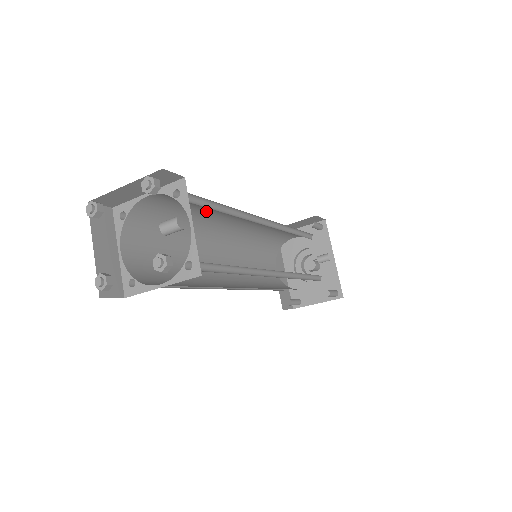
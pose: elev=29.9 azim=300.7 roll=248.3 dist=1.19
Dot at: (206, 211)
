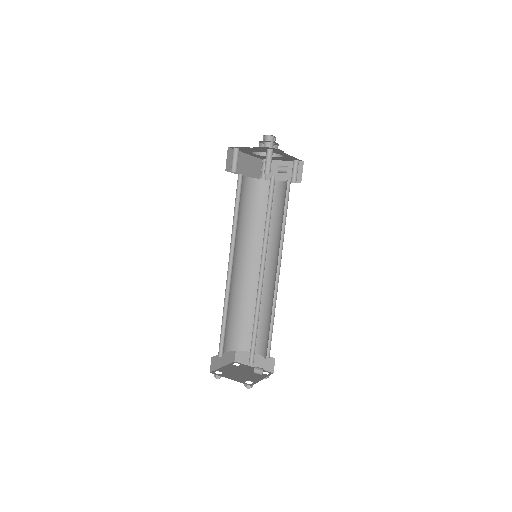
Dot at: occluded
